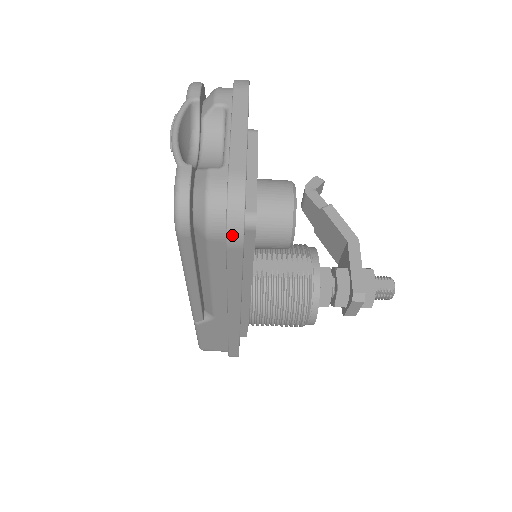
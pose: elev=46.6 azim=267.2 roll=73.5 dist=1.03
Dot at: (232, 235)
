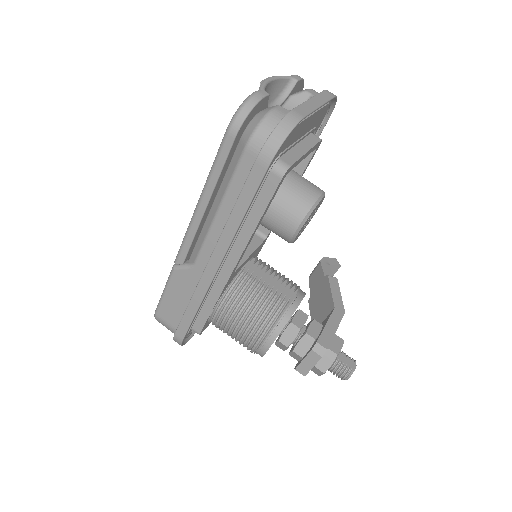
Dot at: (267, 148)
